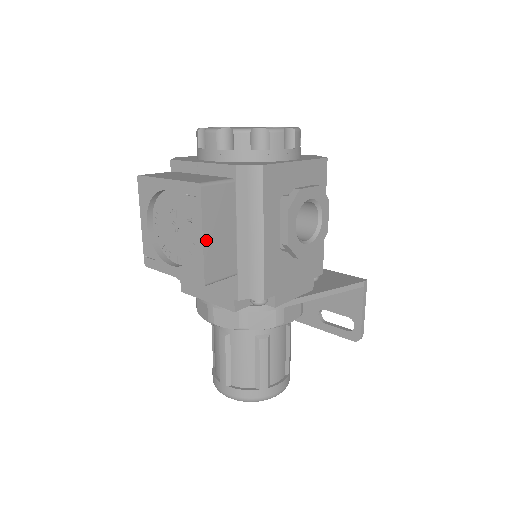
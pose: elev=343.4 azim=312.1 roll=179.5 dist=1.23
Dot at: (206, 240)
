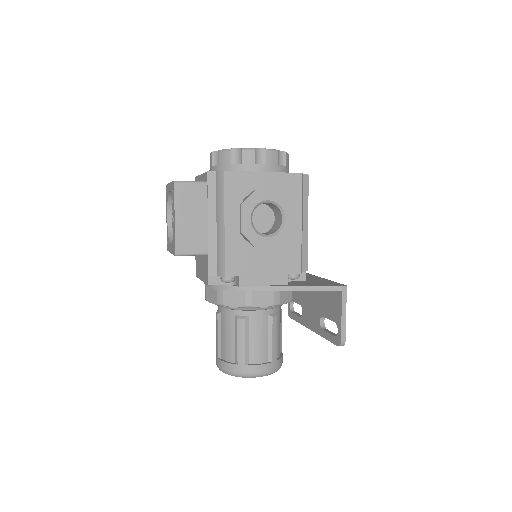
Dot at: (178, 221)
